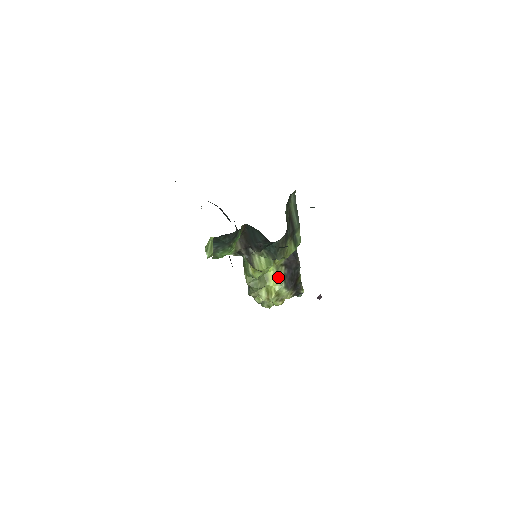
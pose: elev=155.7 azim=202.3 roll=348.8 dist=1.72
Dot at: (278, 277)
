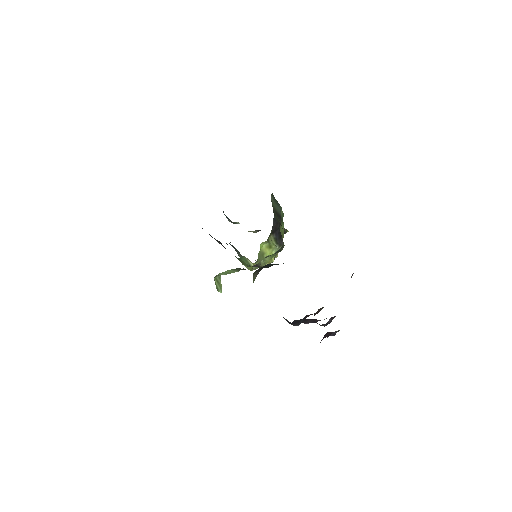
Dot at: (271, 246)
